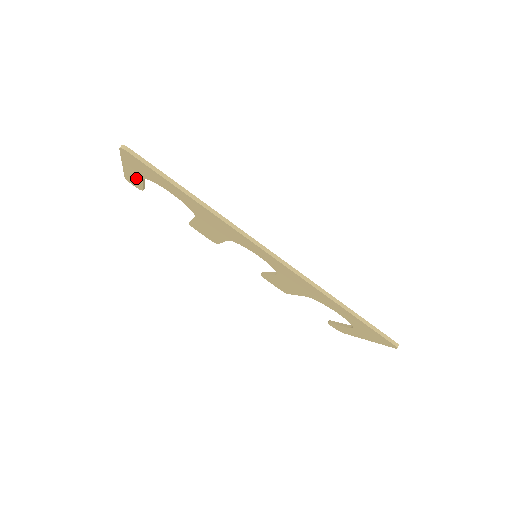
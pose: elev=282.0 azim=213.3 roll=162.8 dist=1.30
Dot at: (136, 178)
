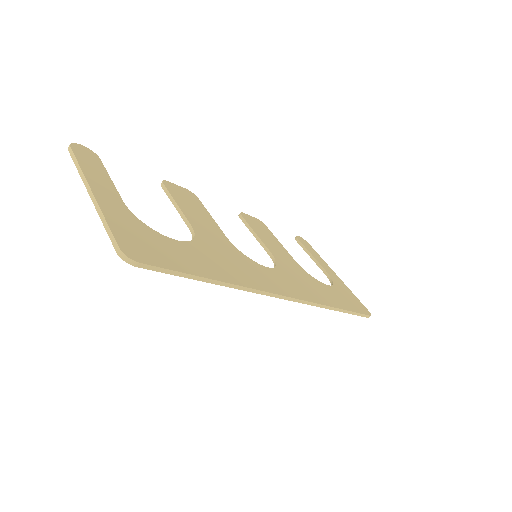
Dot at: occluded
